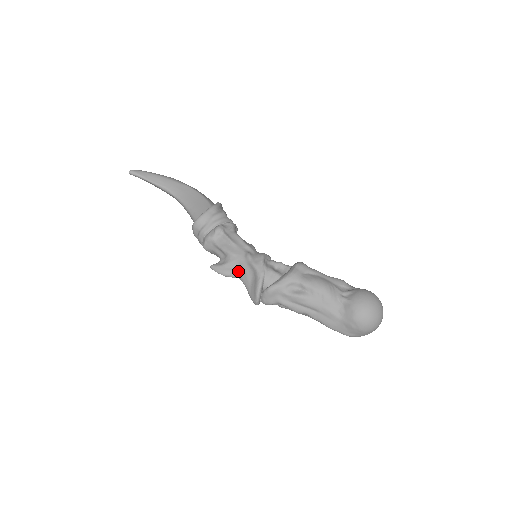
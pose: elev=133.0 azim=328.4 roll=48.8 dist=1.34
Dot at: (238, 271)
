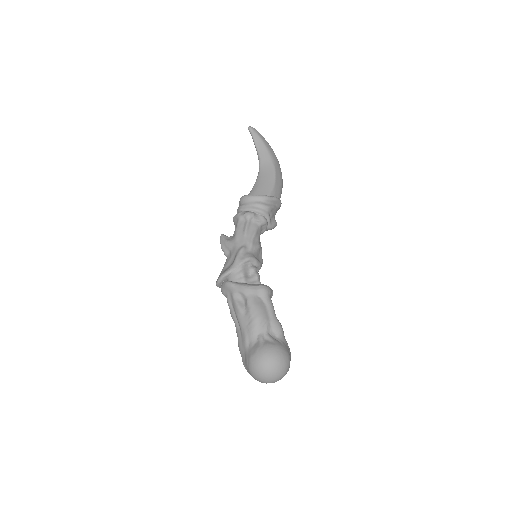
Dot at: (230, 253)
